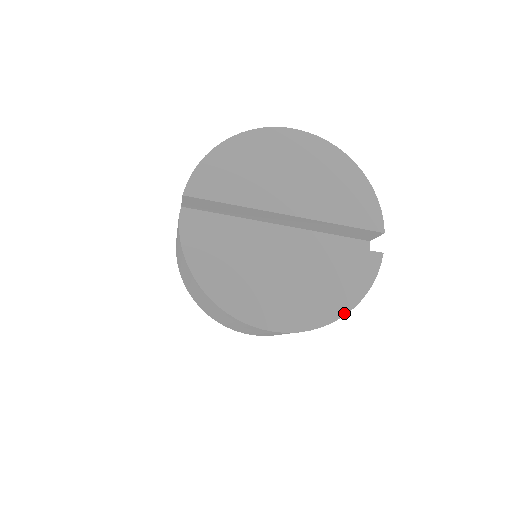
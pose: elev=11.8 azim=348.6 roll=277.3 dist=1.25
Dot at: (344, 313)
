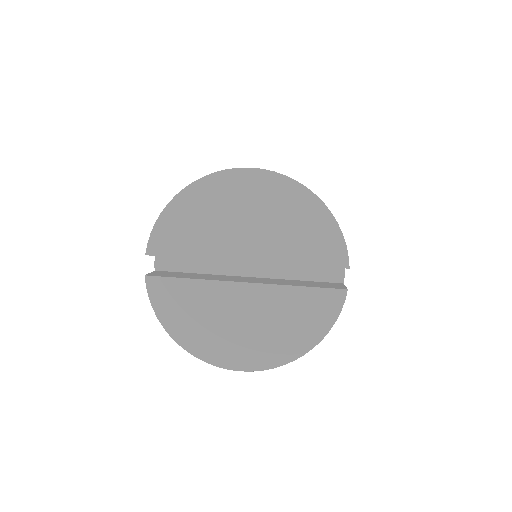
Dot at: (306, 351)
